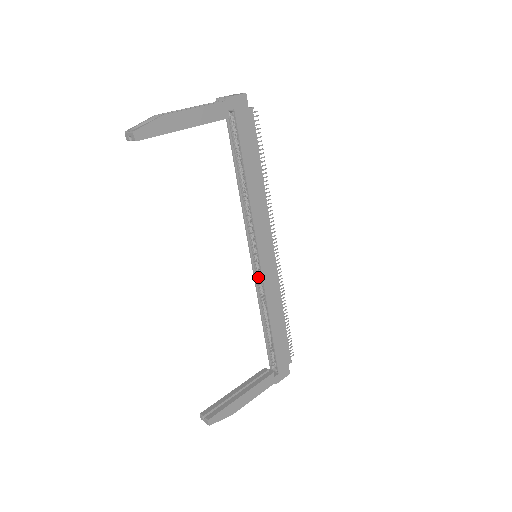
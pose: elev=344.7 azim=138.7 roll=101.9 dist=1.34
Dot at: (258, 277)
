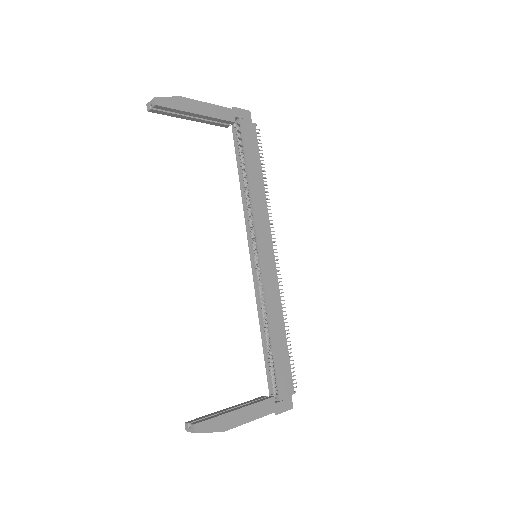
Dot at: (258, 281)
